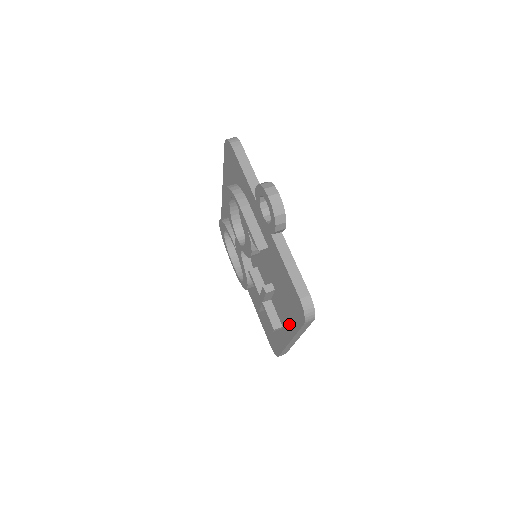
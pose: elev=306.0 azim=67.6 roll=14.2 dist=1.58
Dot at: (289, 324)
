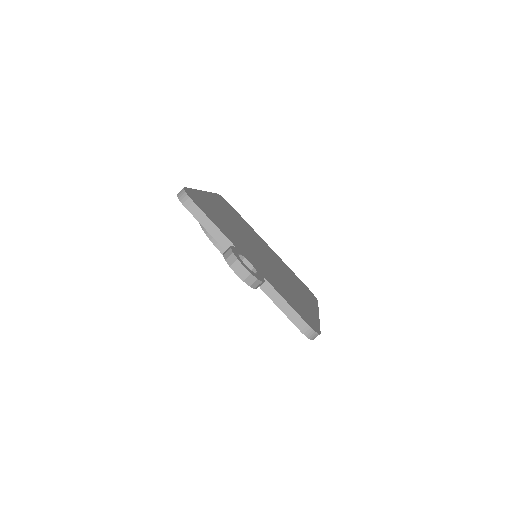
Dot at: occluded
